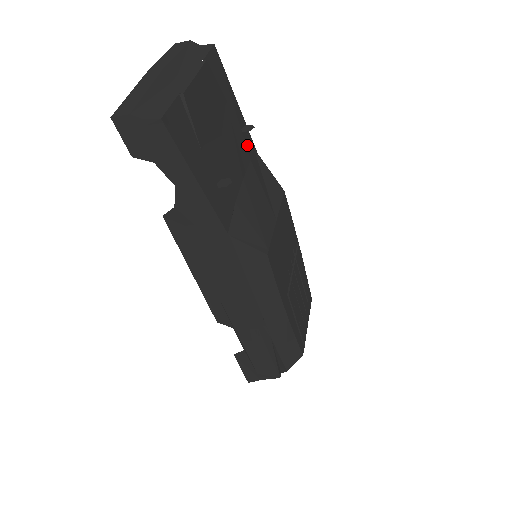
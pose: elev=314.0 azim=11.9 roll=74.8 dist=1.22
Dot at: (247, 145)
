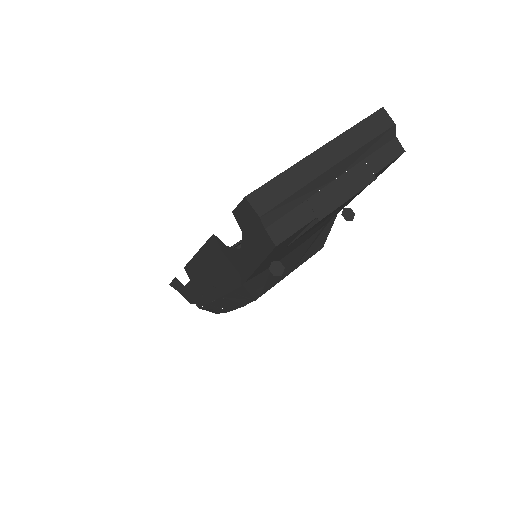
Dot at: (335, 215)
